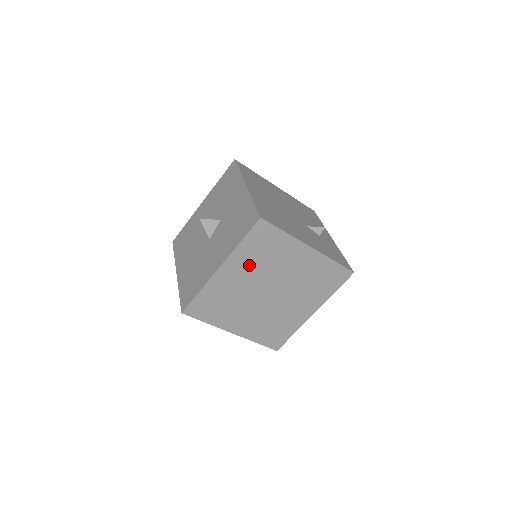
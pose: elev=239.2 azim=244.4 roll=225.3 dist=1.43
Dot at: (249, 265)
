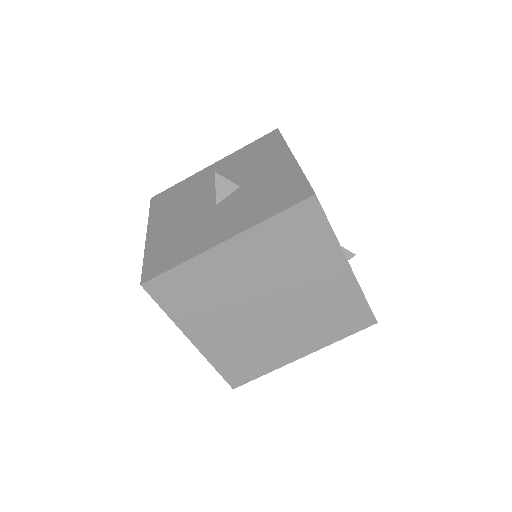
Dot at: (264, 255)
